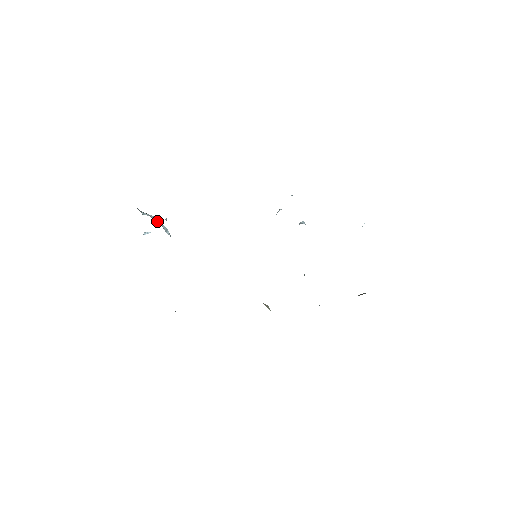
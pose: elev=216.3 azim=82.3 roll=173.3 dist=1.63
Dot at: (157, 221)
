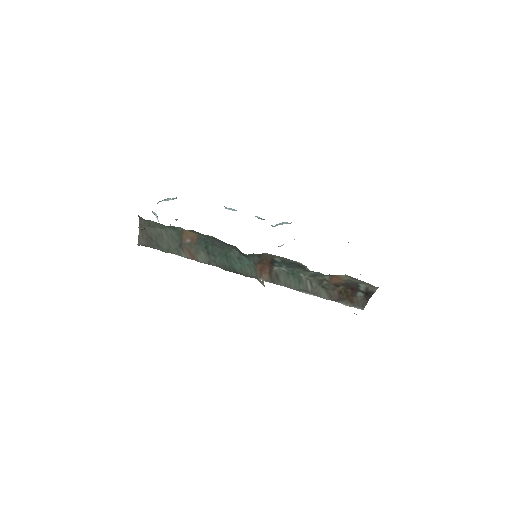
Dot at: occluded
